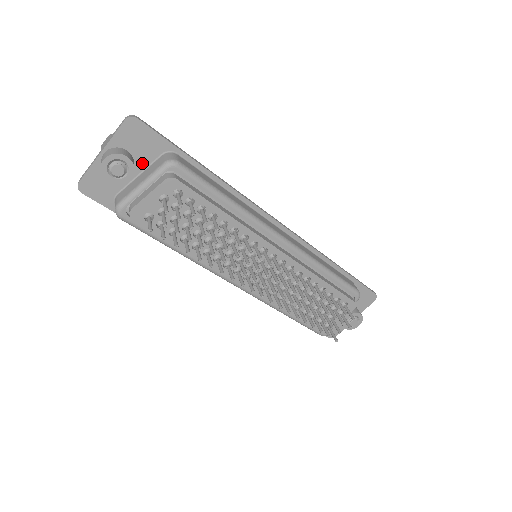
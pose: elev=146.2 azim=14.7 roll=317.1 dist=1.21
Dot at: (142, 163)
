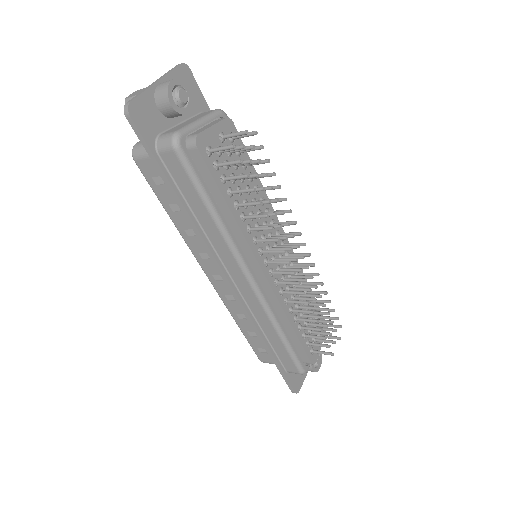
Dot at: occluded
